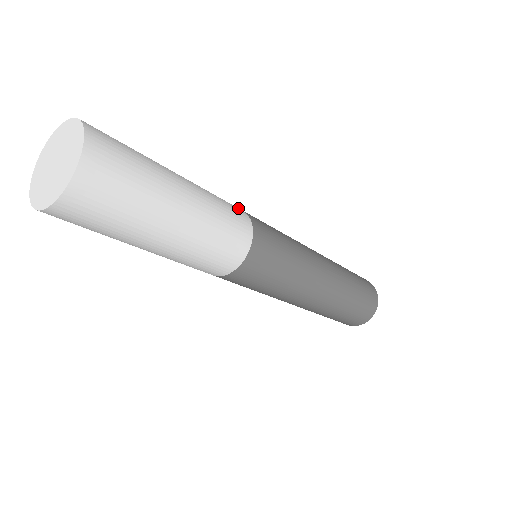
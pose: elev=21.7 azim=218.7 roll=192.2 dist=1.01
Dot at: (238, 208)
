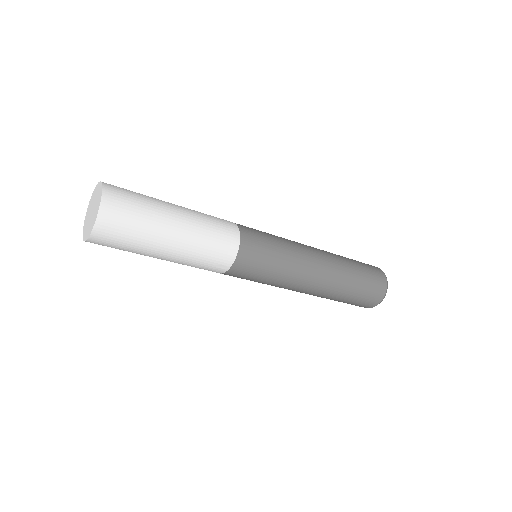
Dot at: occluded
